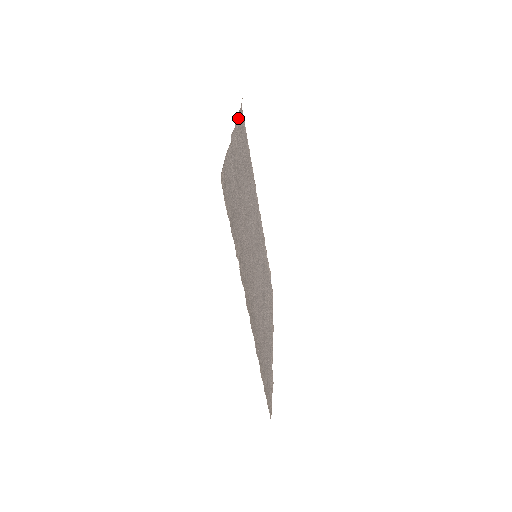
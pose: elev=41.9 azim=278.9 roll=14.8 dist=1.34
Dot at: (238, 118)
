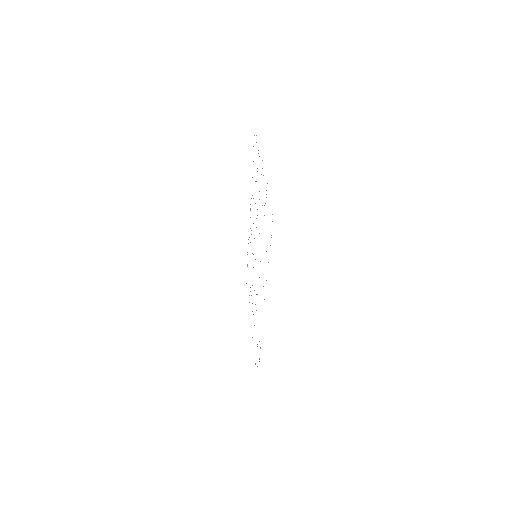
Dot at: occluded
